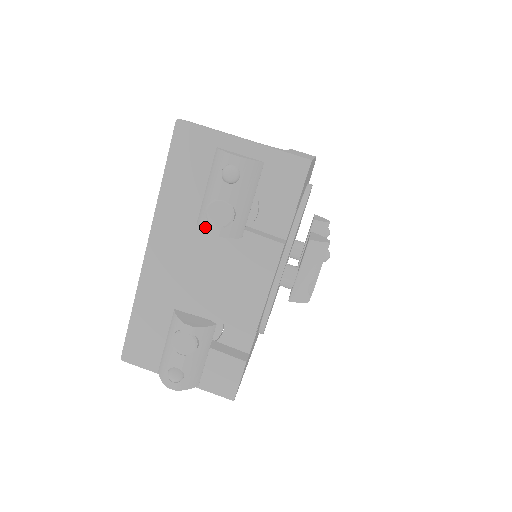
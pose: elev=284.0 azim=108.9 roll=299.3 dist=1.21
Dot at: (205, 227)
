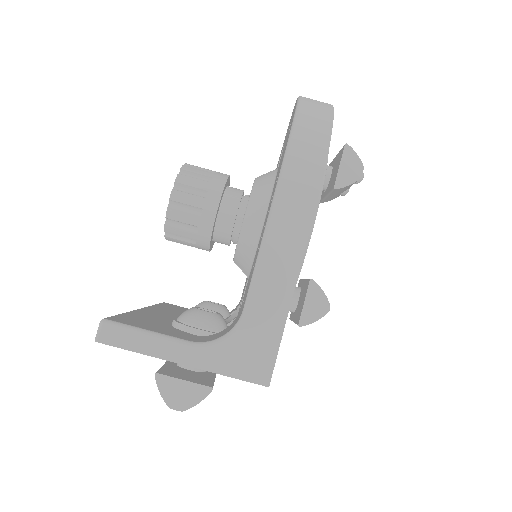
Dot at: occluded
